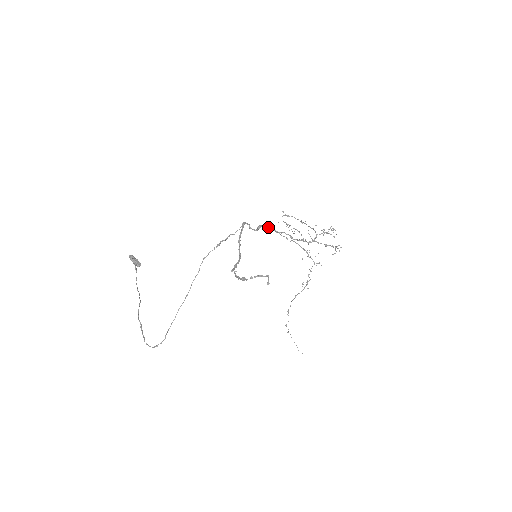
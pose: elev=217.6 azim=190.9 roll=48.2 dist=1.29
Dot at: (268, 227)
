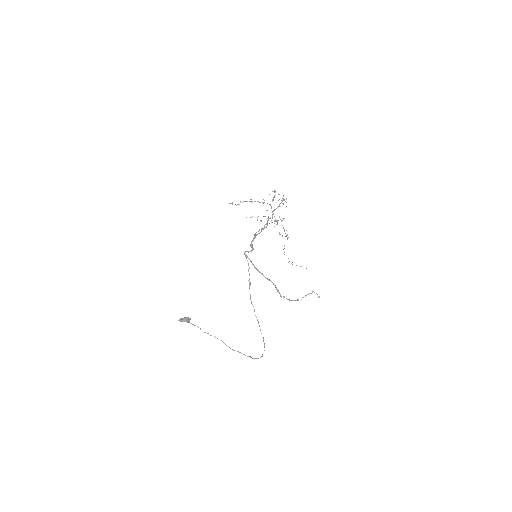
Dot at: occluded
